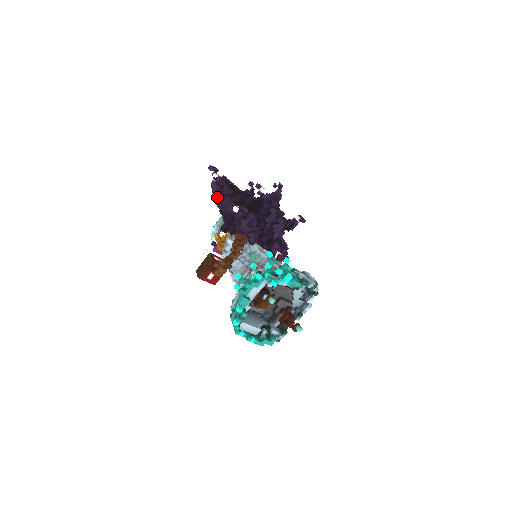
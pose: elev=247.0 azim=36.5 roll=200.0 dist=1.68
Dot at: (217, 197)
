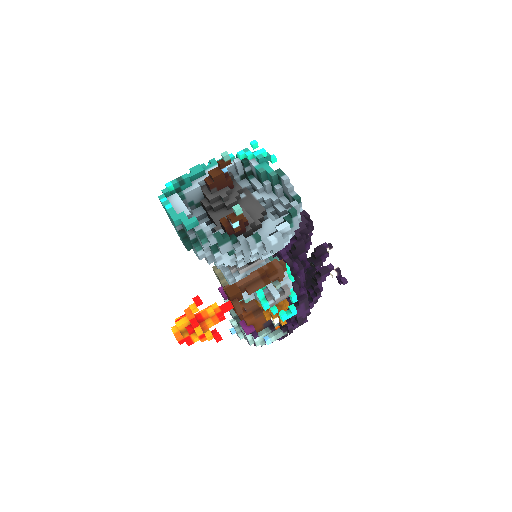
Dot at: occluded
